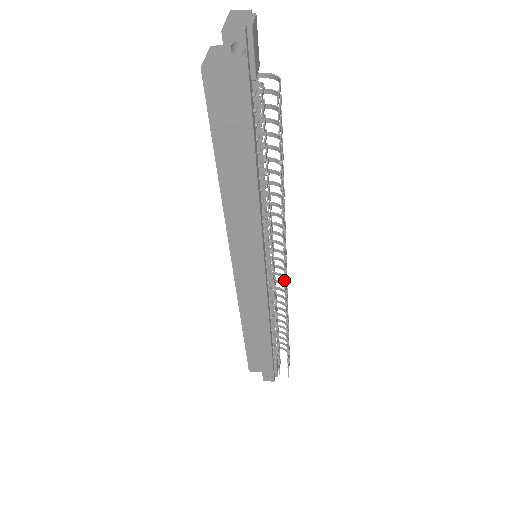
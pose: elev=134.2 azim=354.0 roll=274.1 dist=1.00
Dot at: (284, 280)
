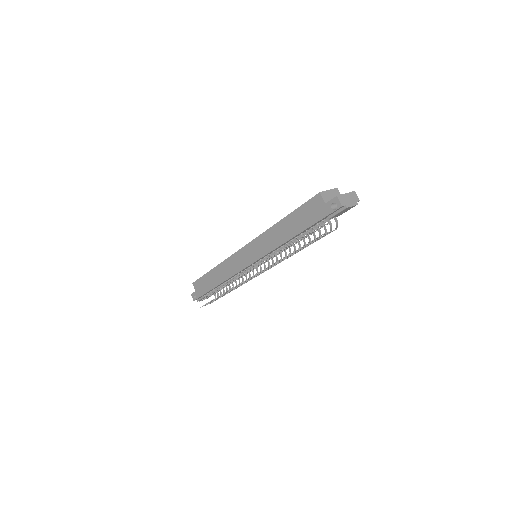
Dot at: (250, 277)
